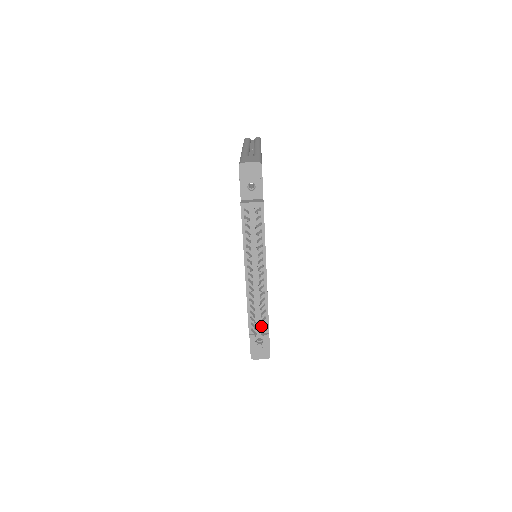
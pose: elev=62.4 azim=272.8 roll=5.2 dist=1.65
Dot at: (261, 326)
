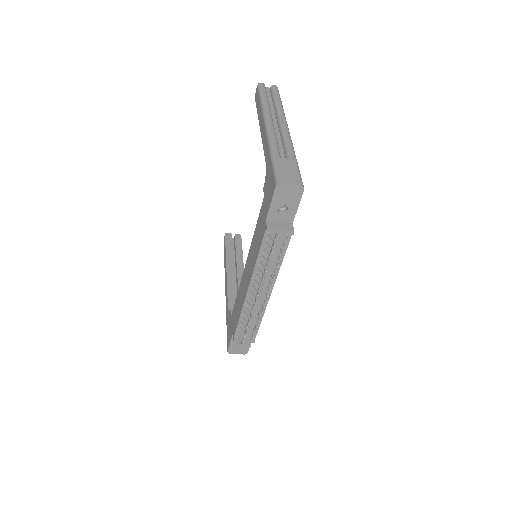
Dot at: (250, 337)
